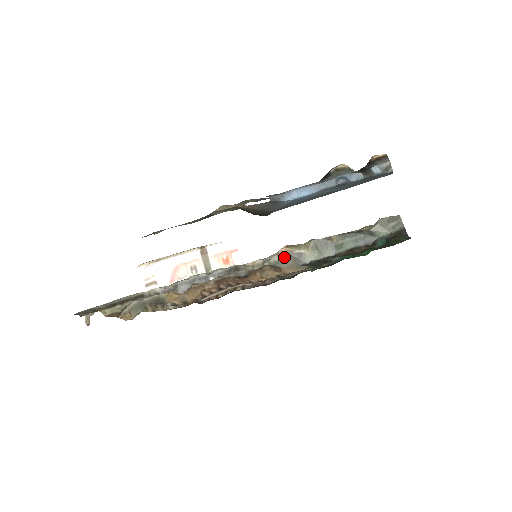
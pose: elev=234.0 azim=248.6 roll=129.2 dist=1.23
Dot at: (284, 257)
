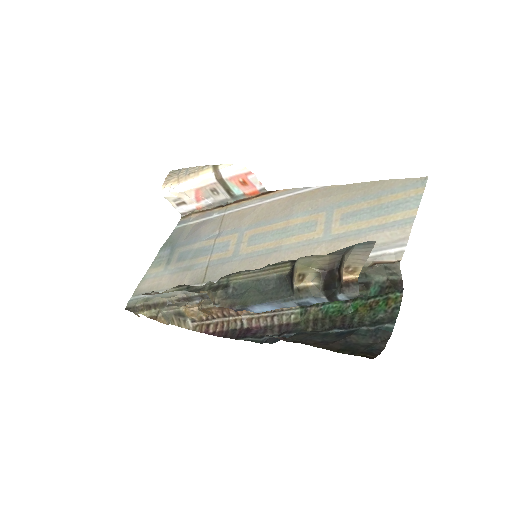
Dot at: occluded
